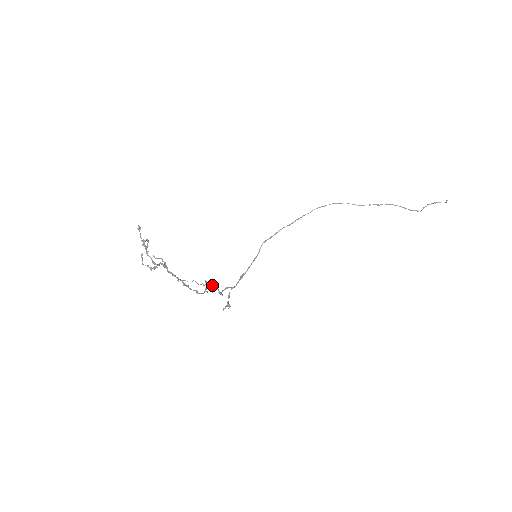
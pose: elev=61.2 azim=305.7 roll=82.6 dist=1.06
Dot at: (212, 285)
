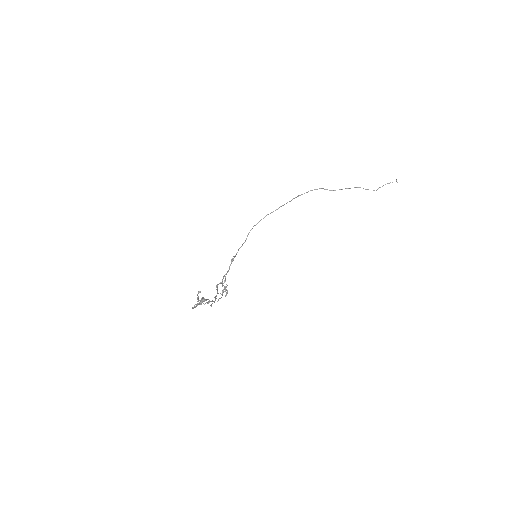
Dot at: occluded
